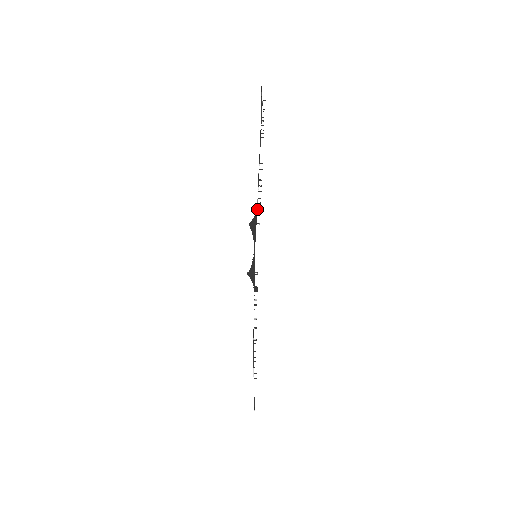
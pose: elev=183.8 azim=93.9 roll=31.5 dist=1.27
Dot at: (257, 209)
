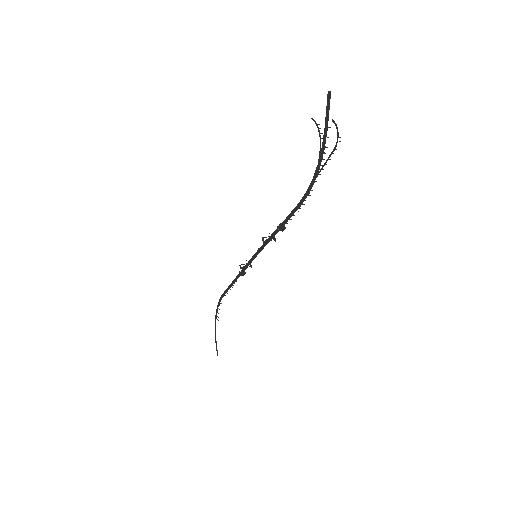
Dot at: occluded
